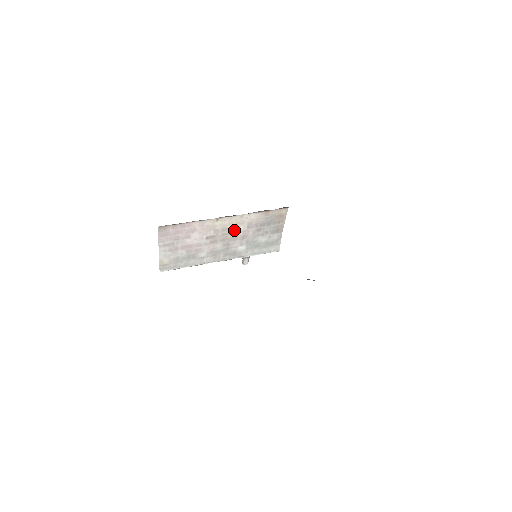
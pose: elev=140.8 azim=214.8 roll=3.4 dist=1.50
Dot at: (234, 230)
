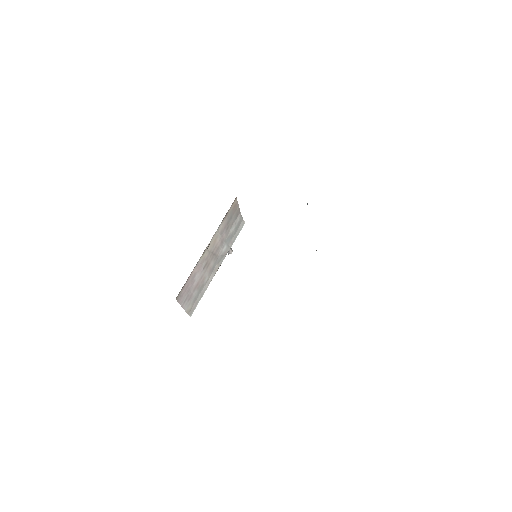
Dot at: (215, 246)
